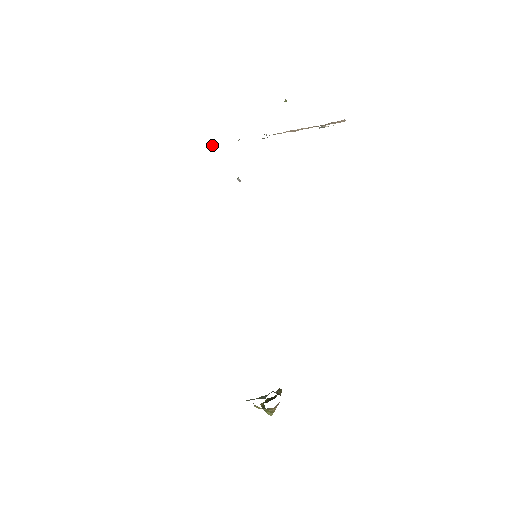
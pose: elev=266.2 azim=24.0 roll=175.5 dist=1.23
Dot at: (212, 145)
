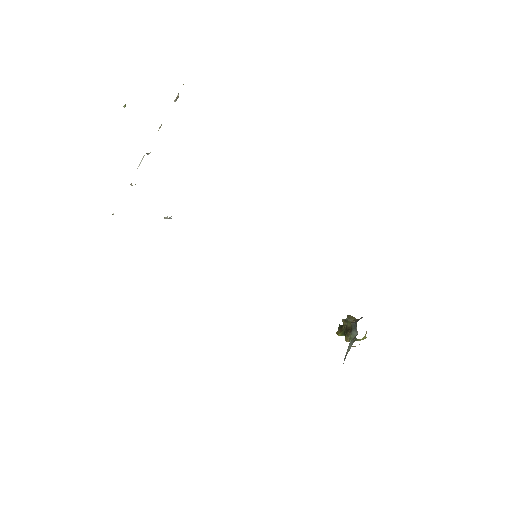
Dot at: occluded
